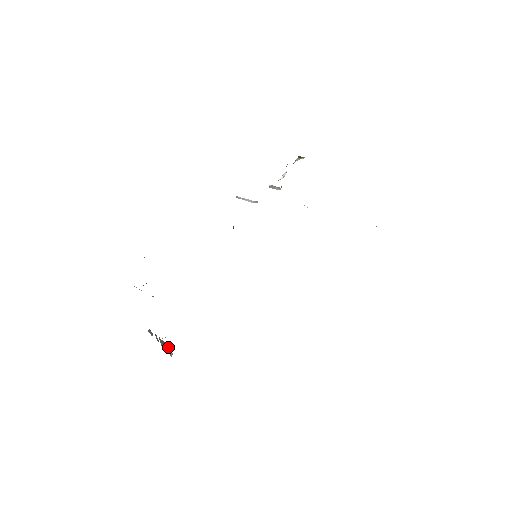
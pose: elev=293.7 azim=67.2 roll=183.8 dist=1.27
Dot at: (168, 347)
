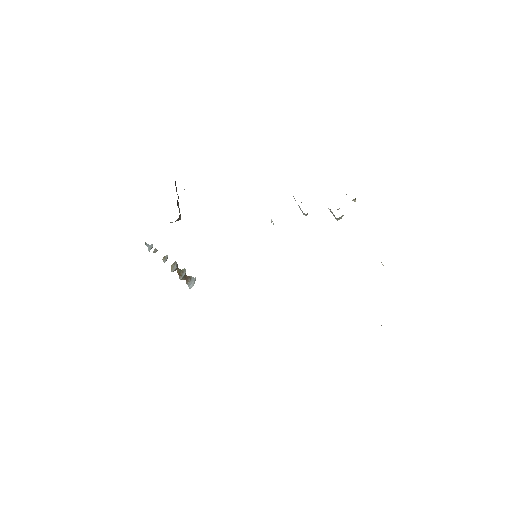
Dot at: (190, 278)
